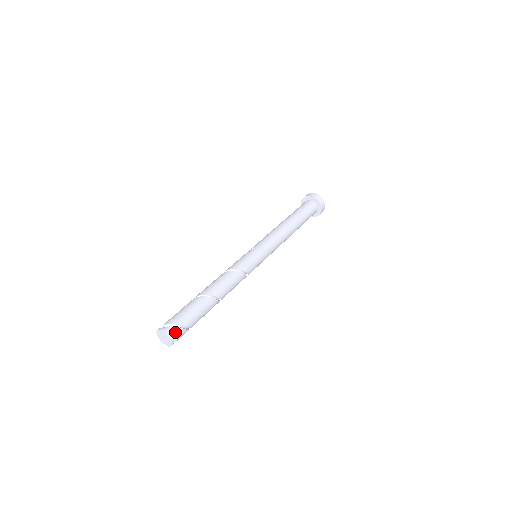
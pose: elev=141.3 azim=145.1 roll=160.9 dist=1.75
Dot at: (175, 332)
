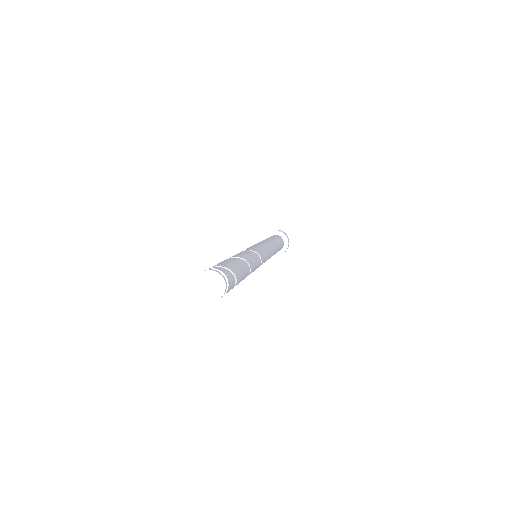
Dot at: (217, 269)
